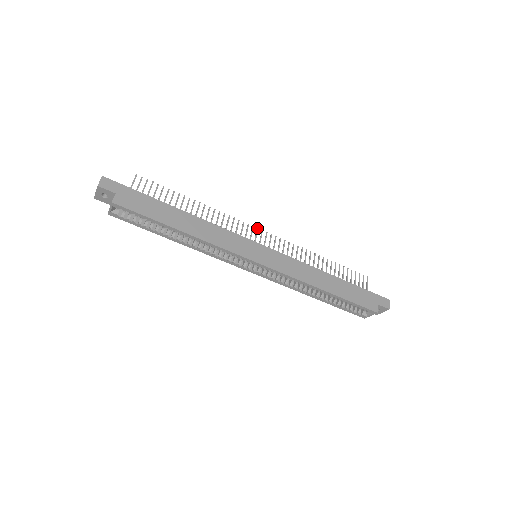
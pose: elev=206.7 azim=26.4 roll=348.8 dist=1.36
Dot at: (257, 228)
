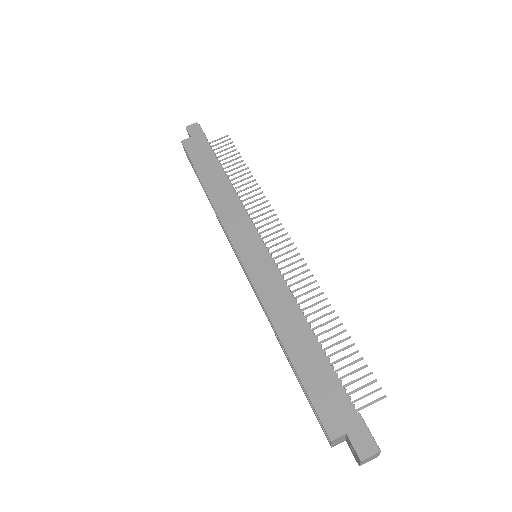
Dot at: (287, 232)
